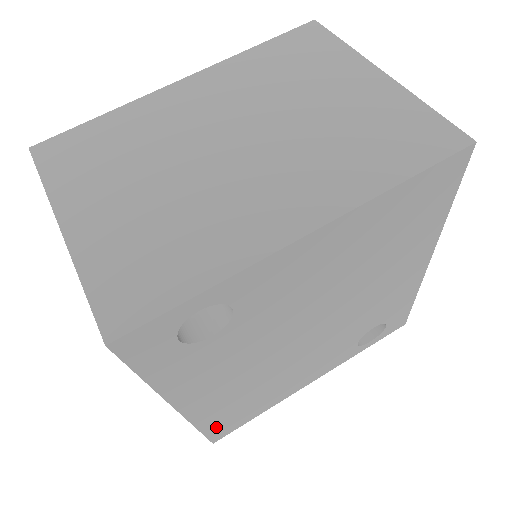
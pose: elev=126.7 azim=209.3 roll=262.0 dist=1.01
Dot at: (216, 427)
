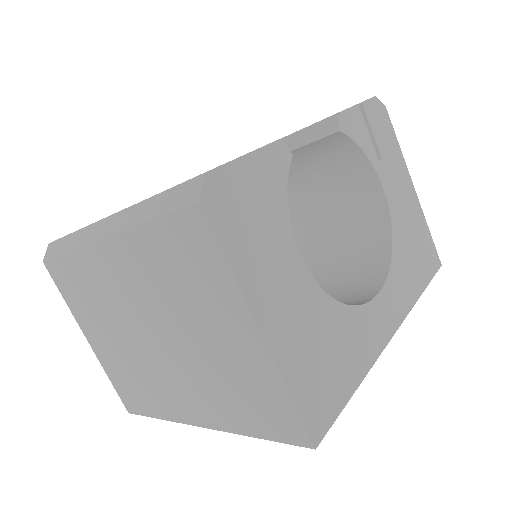
Dot at: occluded
